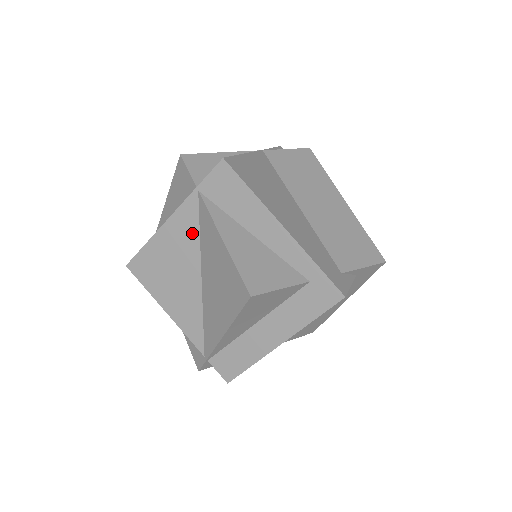
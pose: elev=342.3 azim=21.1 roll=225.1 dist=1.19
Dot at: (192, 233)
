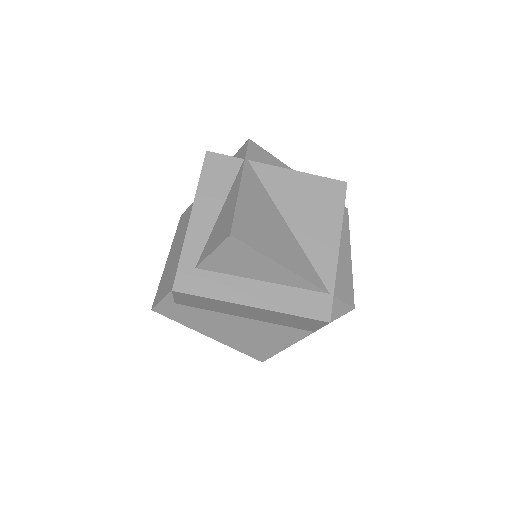
Dot at: (261, 190)
